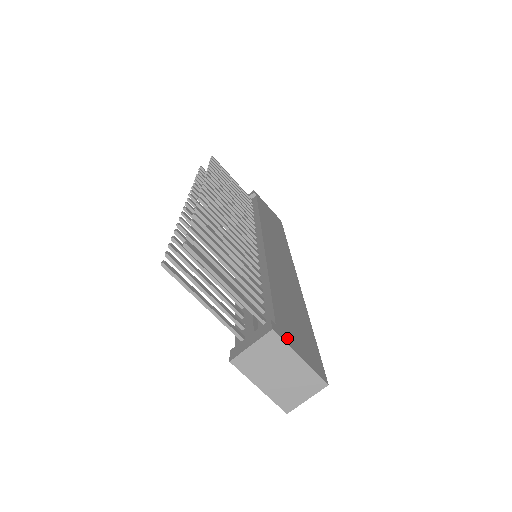
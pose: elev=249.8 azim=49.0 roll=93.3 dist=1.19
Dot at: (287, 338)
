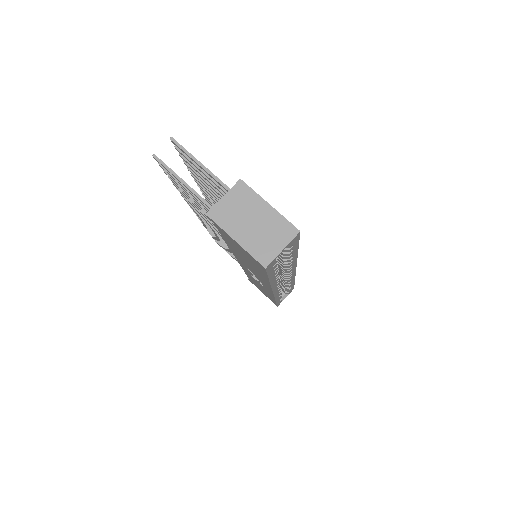
Dot at: occluded
